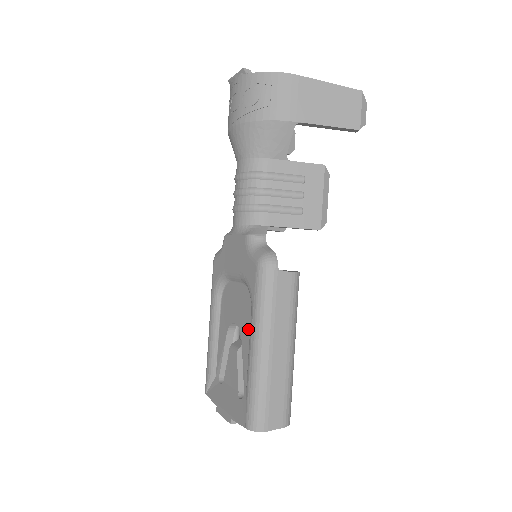
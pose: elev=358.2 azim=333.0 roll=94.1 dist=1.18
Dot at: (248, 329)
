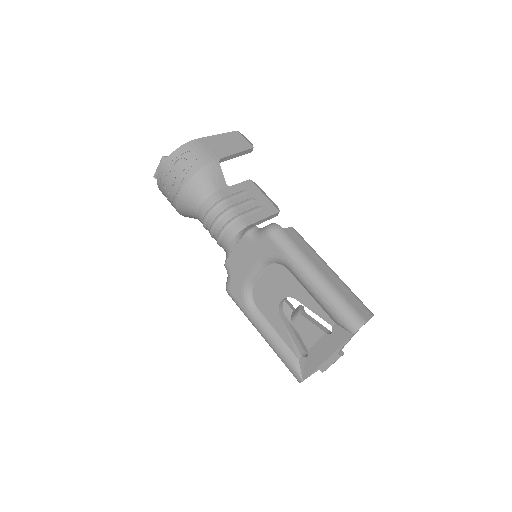
Dot at: (295, 285)
